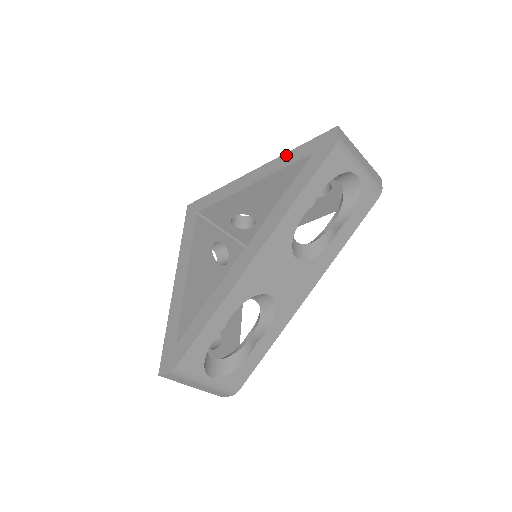
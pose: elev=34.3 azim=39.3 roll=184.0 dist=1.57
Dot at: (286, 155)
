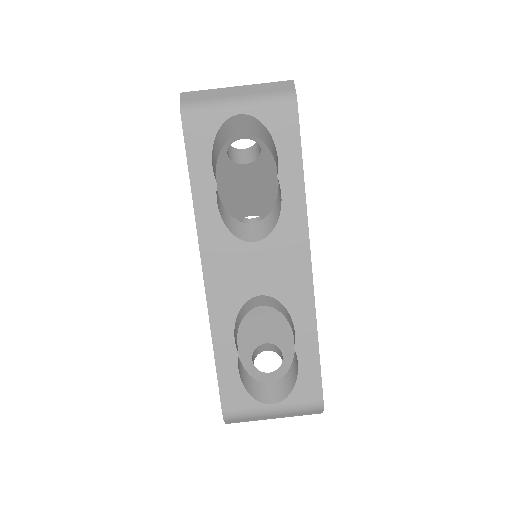
Dot at: occluded
